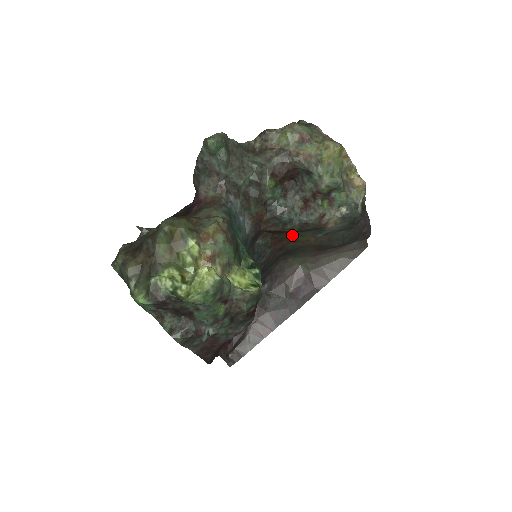
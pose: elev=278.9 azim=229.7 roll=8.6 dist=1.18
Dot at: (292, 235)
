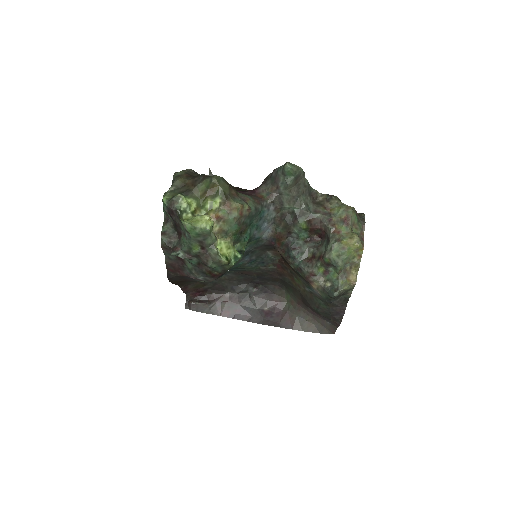
Dot at: (292, 271)
